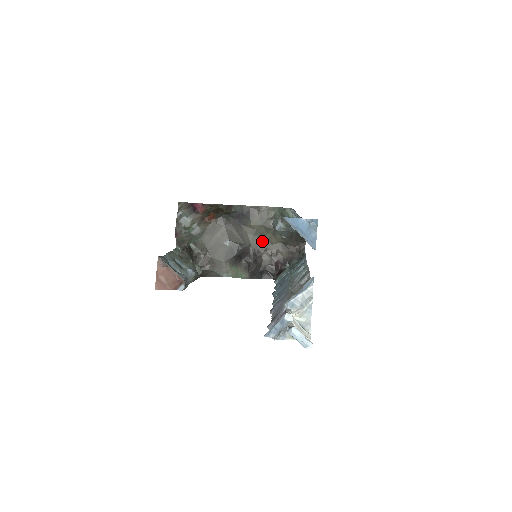
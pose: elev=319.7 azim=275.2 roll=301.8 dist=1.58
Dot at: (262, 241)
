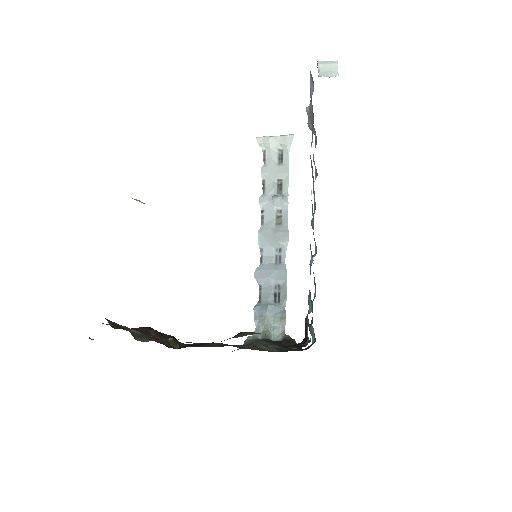
Dot at: occluded
